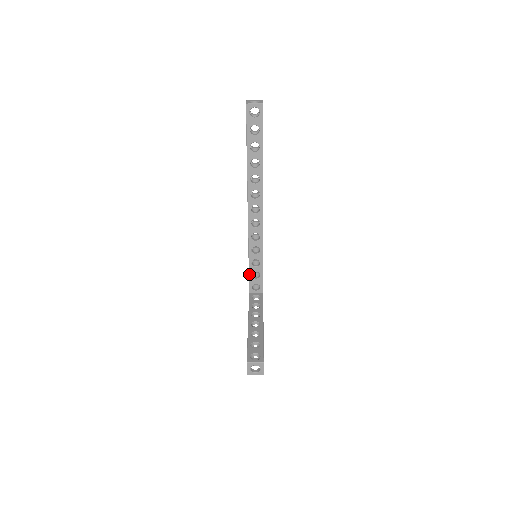
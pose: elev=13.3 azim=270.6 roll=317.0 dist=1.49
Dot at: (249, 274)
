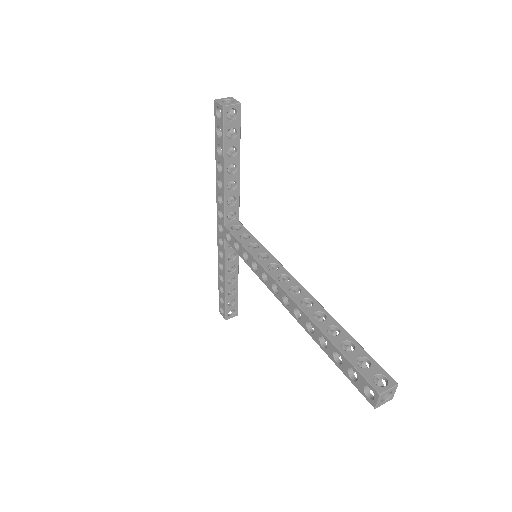
Dot at: (238, 254)
